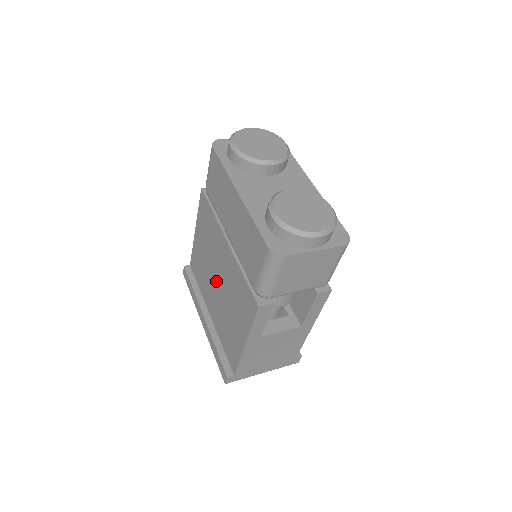
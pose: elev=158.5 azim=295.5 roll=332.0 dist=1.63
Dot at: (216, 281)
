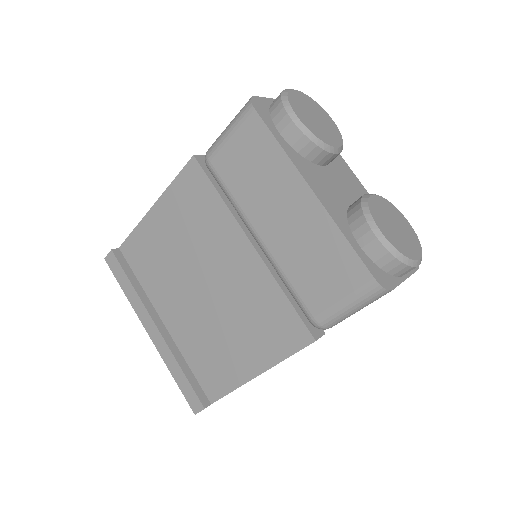
Dot at: (199, 286)
